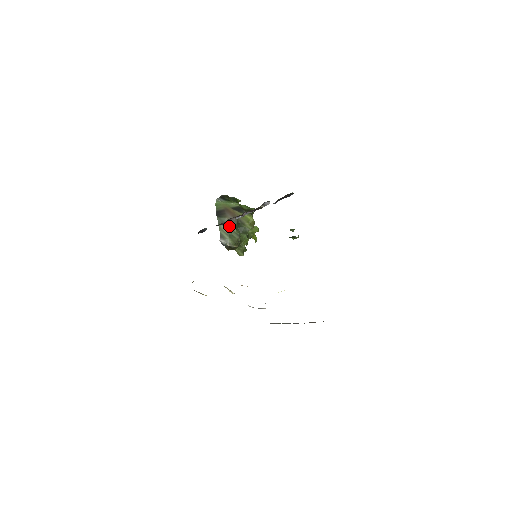
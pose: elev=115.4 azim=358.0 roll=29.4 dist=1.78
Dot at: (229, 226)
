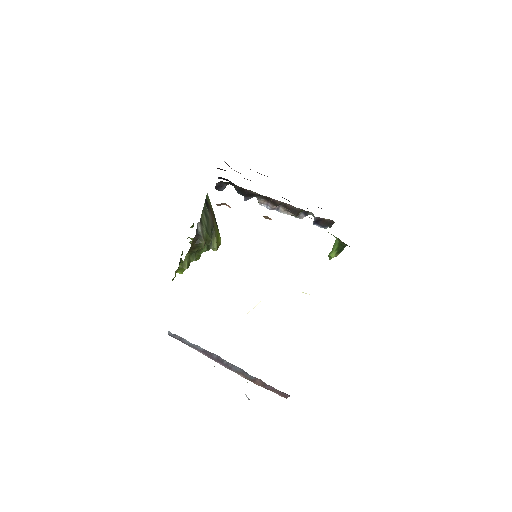
Dot at: (208, 222)
